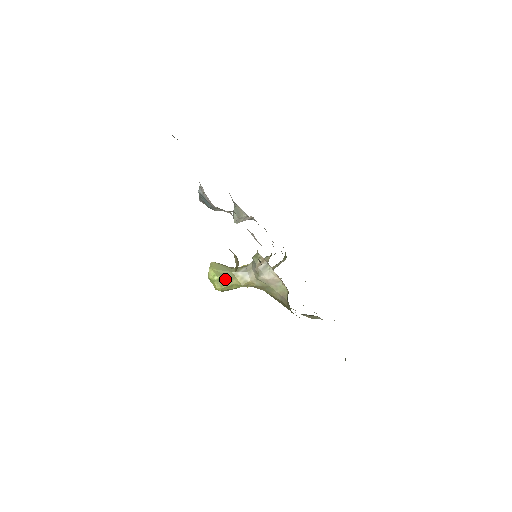
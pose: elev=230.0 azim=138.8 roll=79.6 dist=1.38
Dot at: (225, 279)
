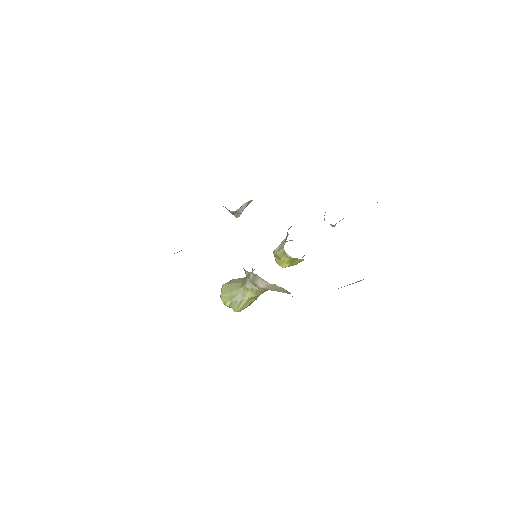
Dot at: (236, 300)
